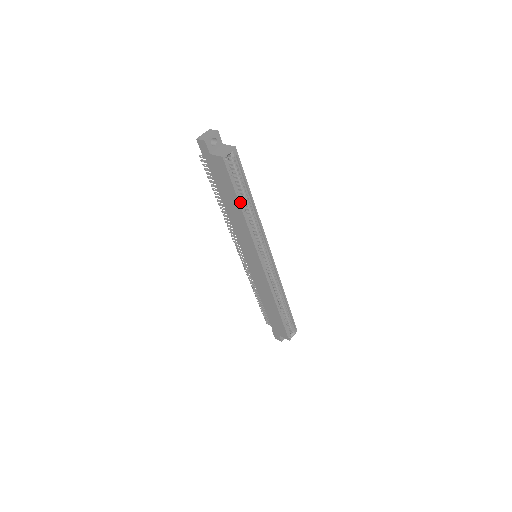
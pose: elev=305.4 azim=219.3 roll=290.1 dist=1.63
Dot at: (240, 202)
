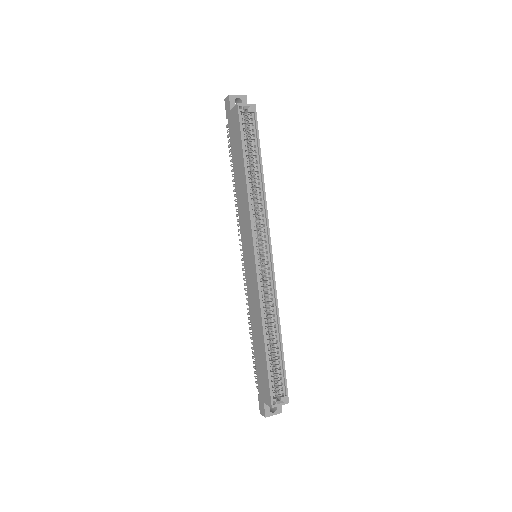
Dot at: (245, 161)
